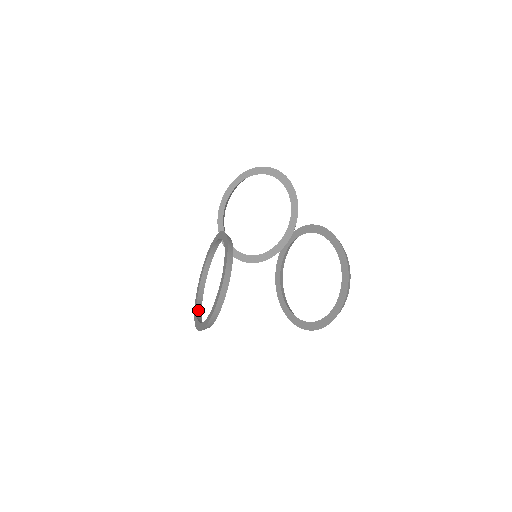
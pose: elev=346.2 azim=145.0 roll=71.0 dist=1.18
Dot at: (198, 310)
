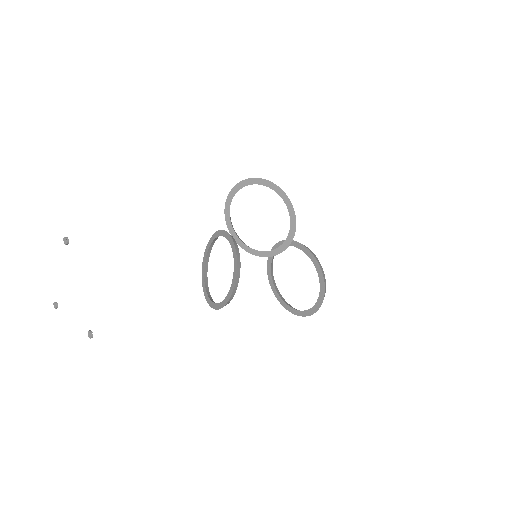
Dot at: (205, 277)
